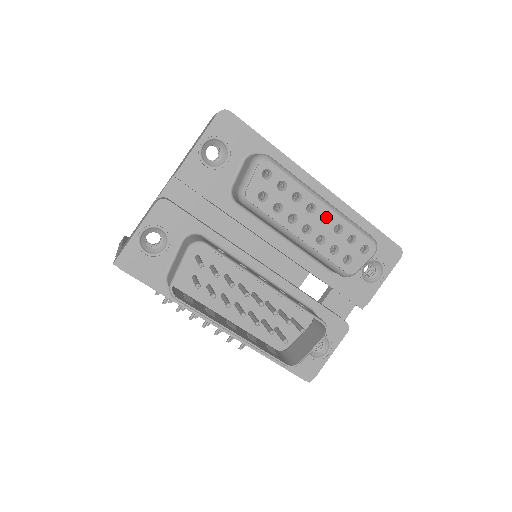
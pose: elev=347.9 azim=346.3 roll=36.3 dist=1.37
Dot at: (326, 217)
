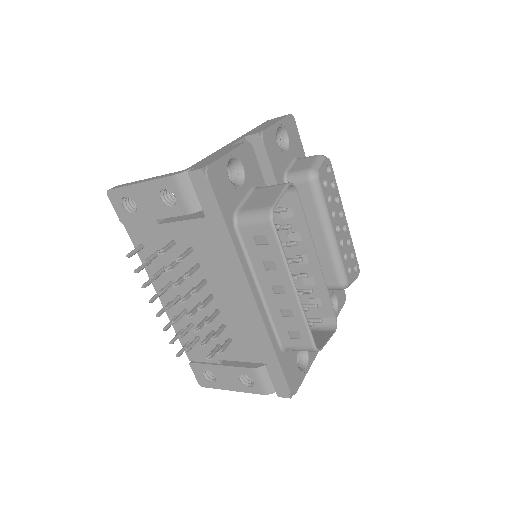
Dot at: (343, 229)
